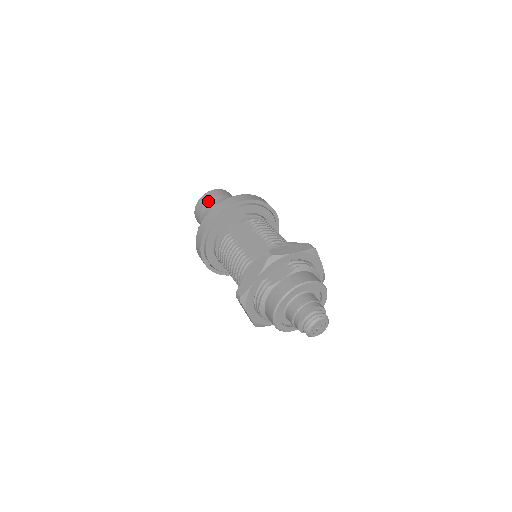
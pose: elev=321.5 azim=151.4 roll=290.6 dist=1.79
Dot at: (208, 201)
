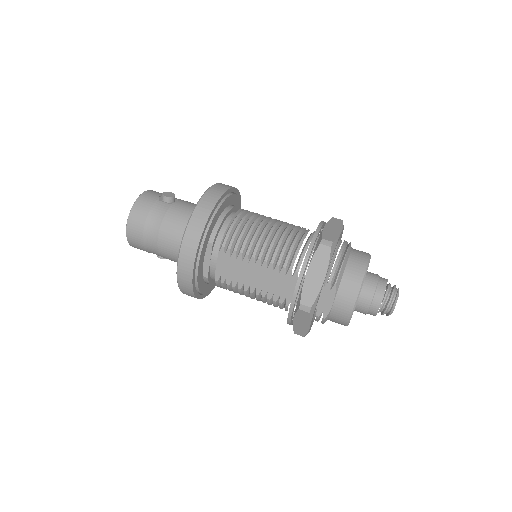
Dot at: (142, 241)
